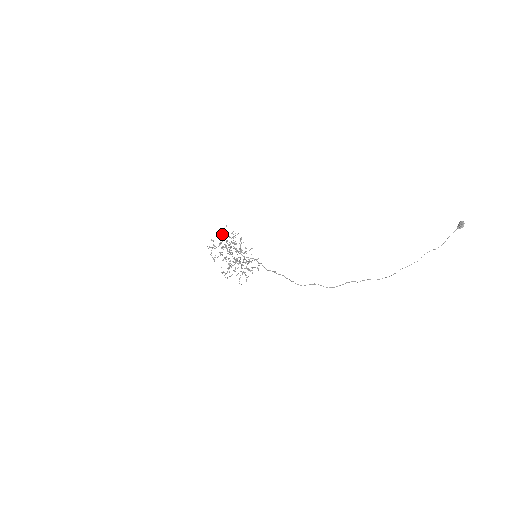
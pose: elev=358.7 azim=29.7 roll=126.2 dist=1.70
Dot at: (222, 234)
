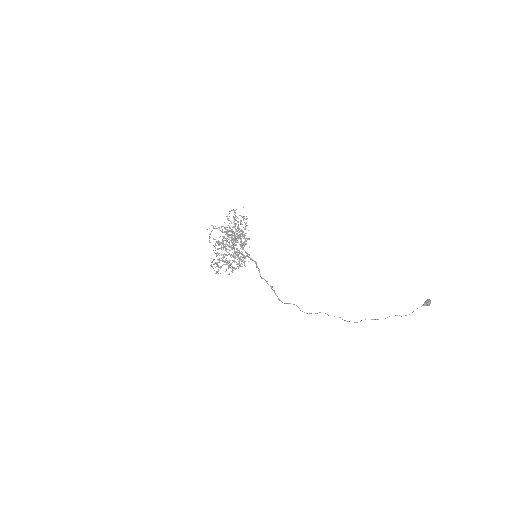
Dot at: occluded
